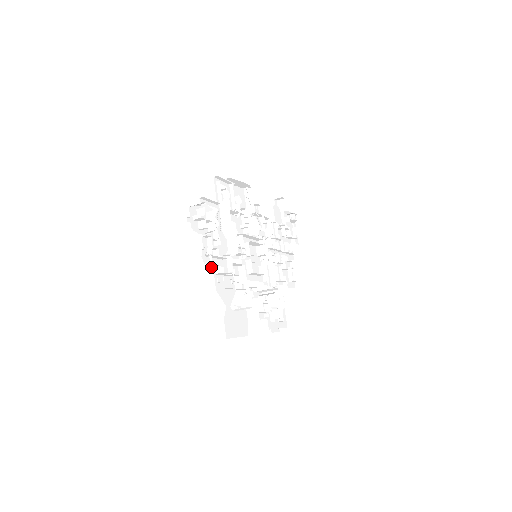
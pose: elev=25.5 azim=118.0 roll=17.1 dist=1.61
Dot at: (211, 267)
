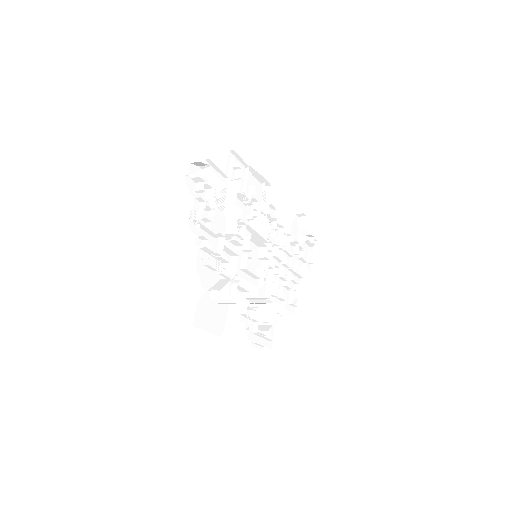
Dot at: (197, 238)
